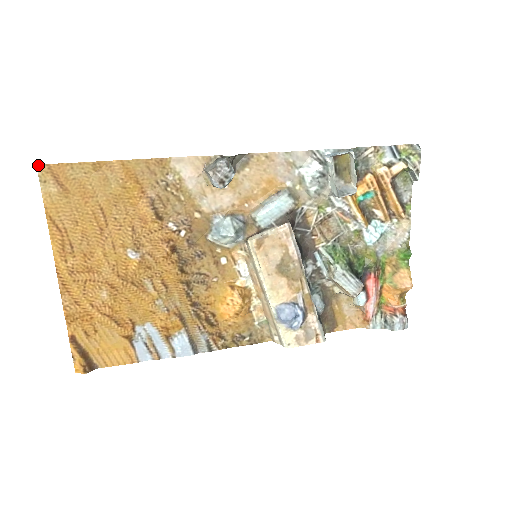
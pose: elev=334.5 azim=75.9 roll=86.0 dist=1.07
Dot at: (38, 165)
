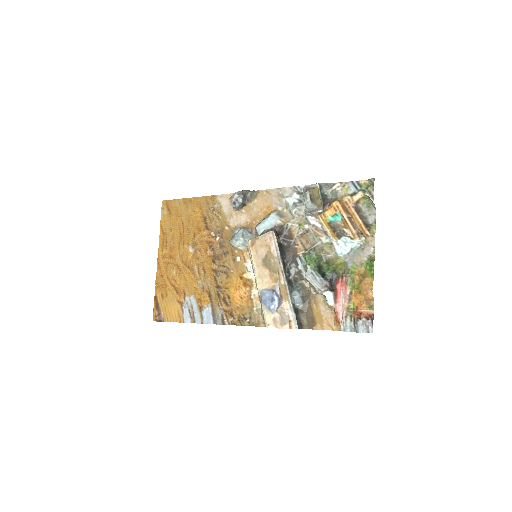
Dot at: (163, 201)
